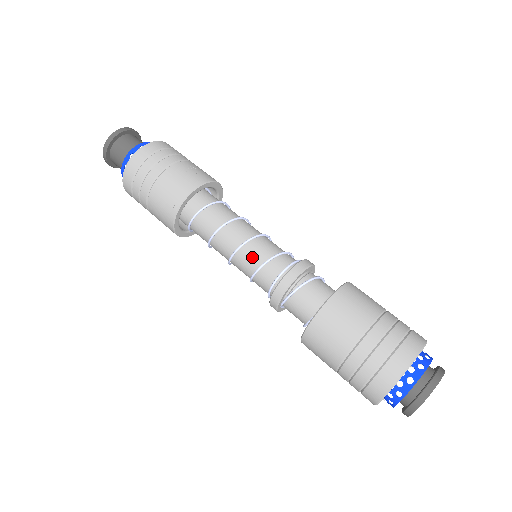
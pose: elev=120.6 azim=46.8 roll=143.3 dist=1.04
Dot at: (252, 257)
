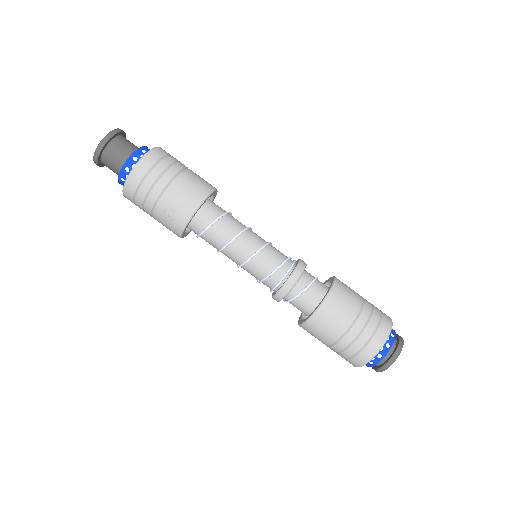
Dot at: occluded
